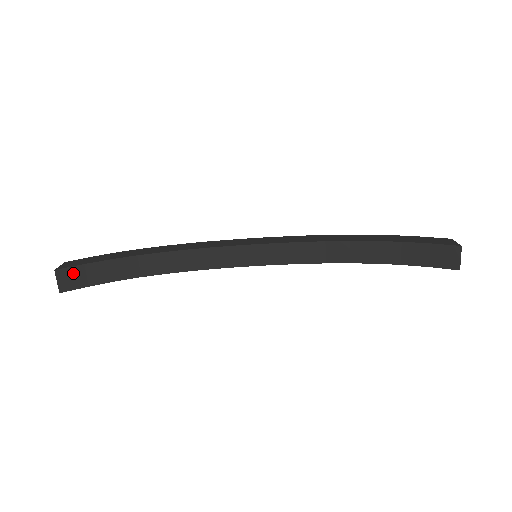
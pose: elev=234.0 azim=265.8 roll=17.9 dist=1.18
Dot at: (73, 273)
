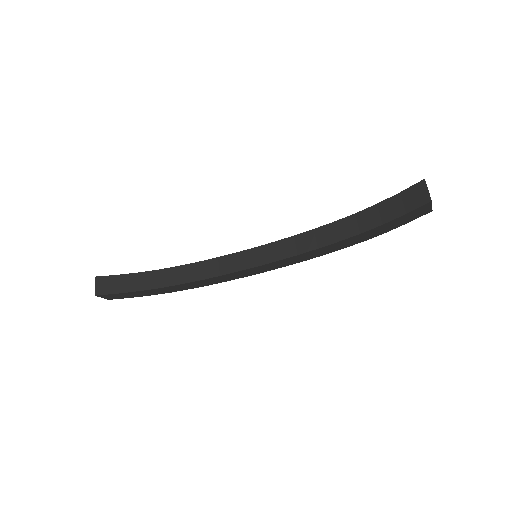
Dot at: (108, 281)
